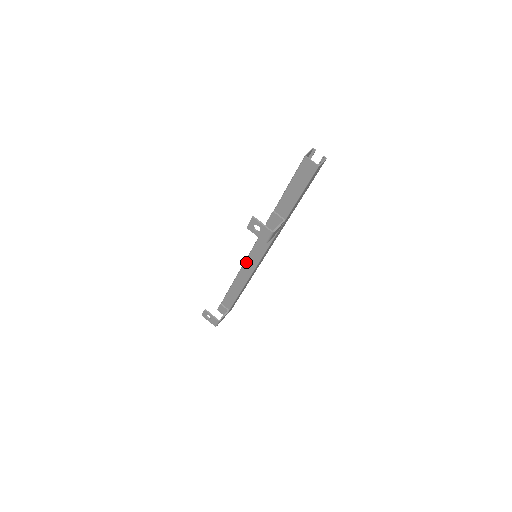
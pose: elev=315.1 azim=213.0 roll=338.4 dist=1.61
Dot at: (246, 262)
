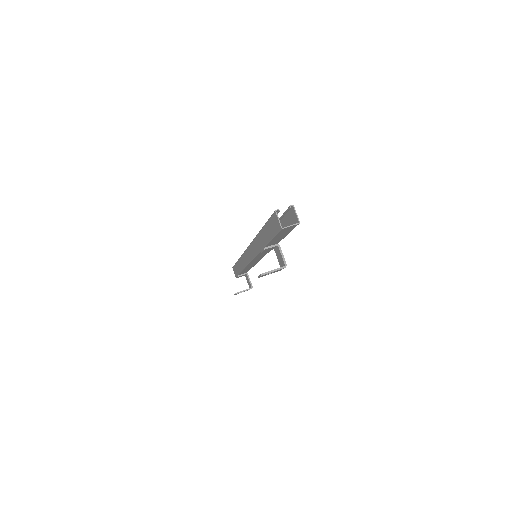
Dot at: (250, 263)
